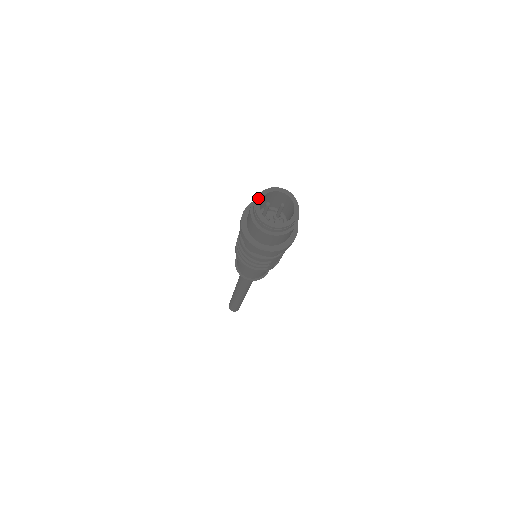
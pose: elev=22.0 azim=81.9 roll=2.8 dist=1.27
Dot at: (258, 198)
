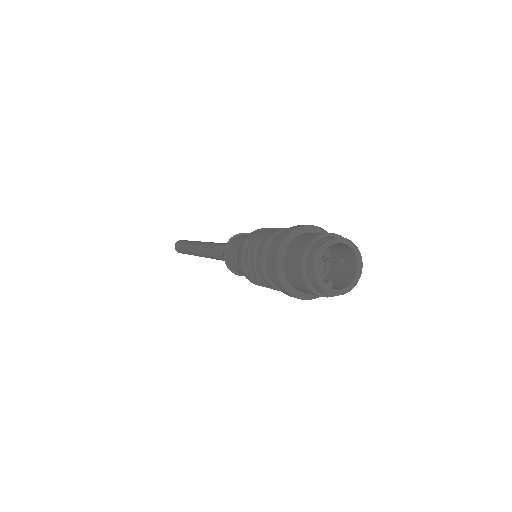
Dot at: (324, 245)
